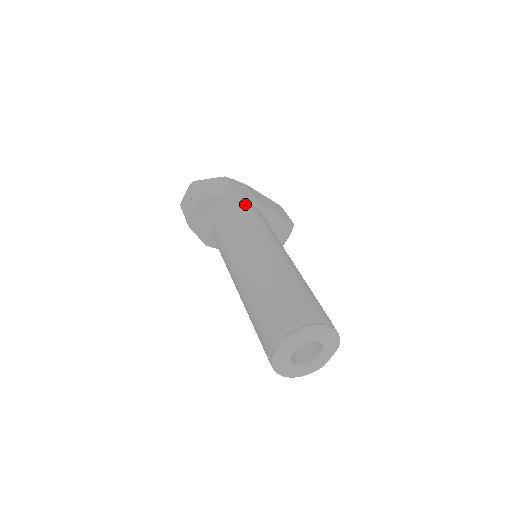
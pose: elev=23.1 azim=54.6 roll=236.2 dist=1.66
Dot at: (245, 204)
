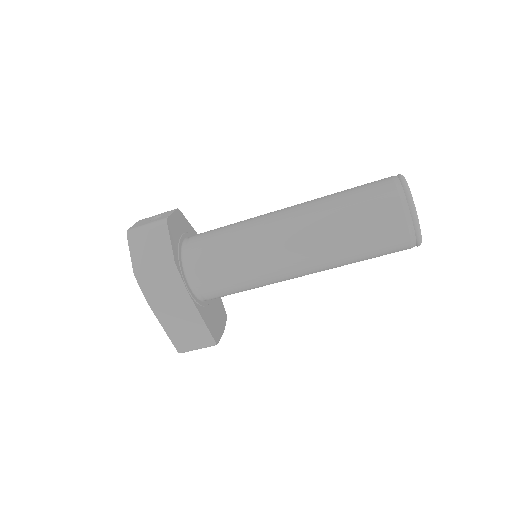
Dot at: occluded
